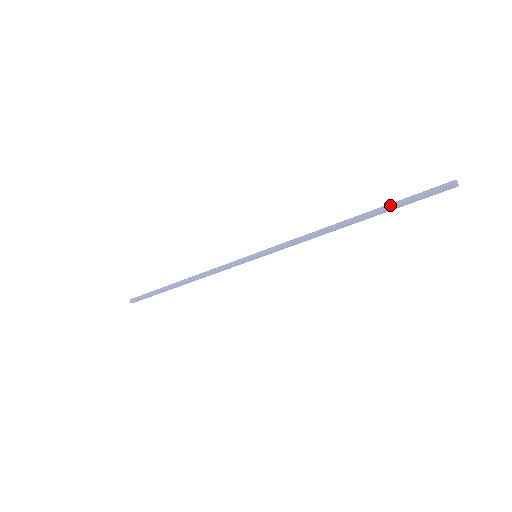
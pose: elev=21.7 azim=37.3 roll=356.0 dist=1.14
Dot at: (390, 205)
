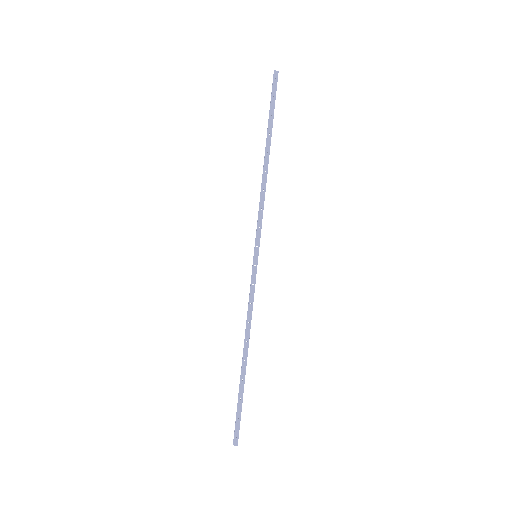
Dot at: (269, 121)
